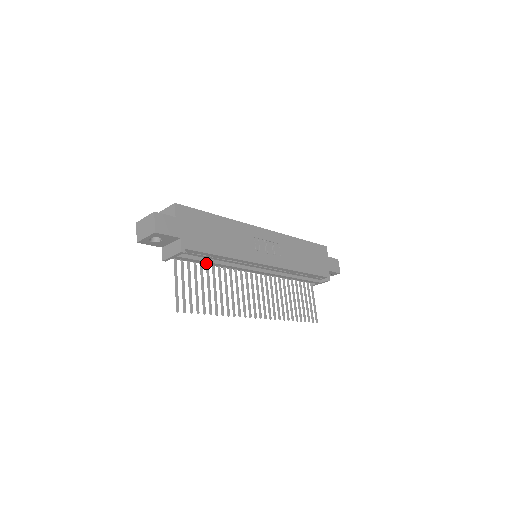
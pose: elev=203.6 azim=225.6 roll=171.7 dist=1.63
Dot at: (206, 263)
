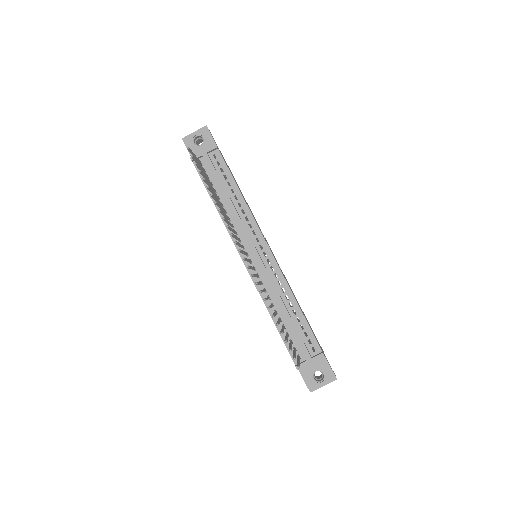
Dot at: (220, 188)
